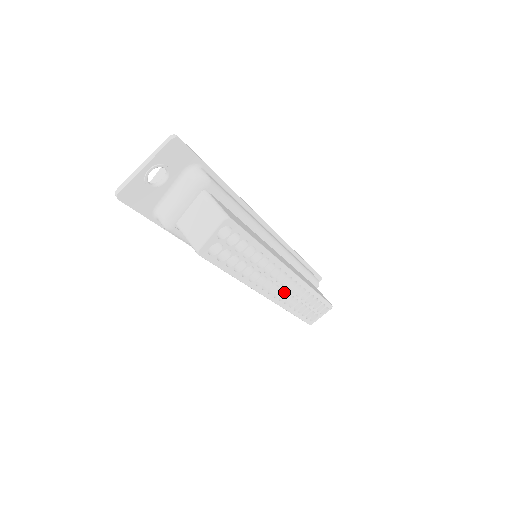
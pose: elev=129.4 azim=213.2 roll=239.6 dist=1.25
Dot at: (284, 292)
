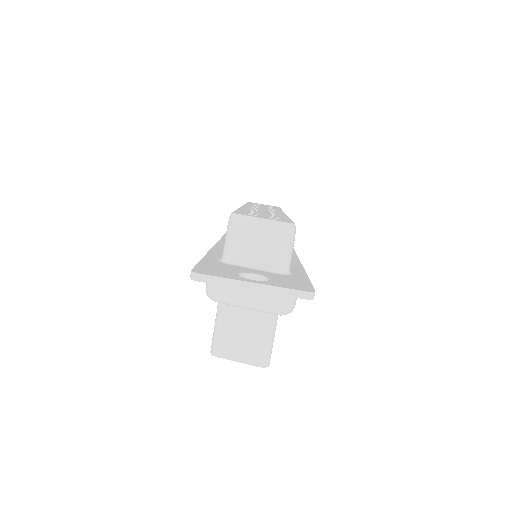
Dot at: occluded
